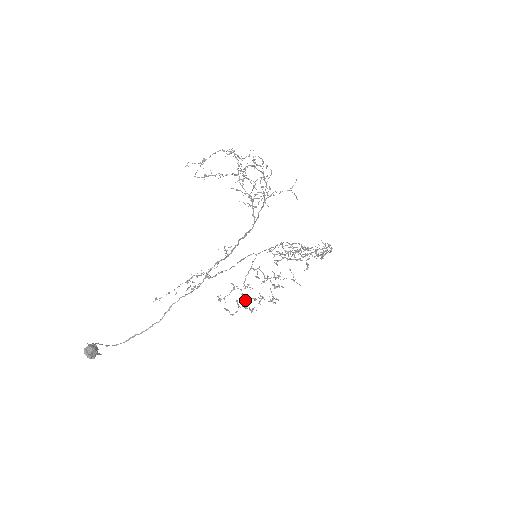
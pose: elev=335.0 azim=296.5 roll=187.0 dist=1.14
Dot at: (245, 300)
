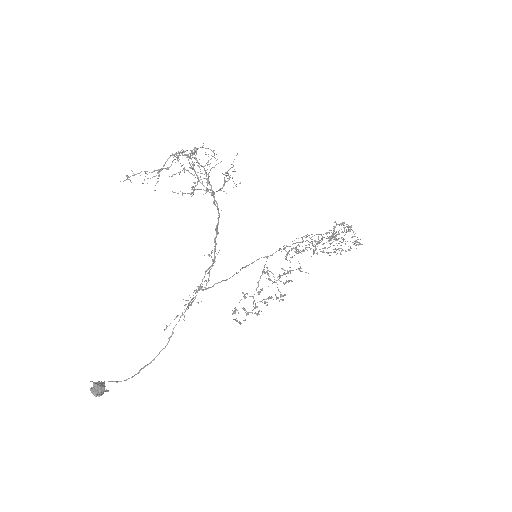
Dot at: (257, 306)
